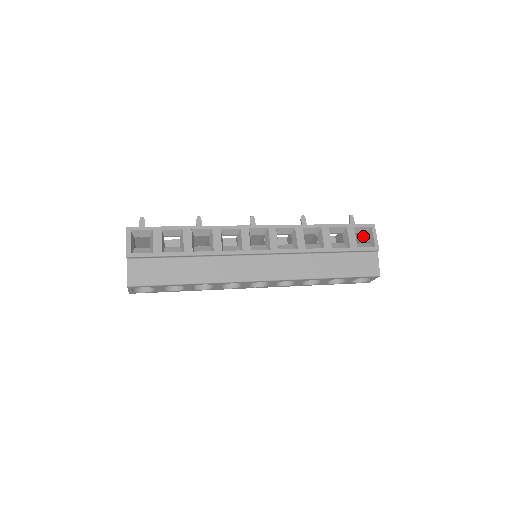
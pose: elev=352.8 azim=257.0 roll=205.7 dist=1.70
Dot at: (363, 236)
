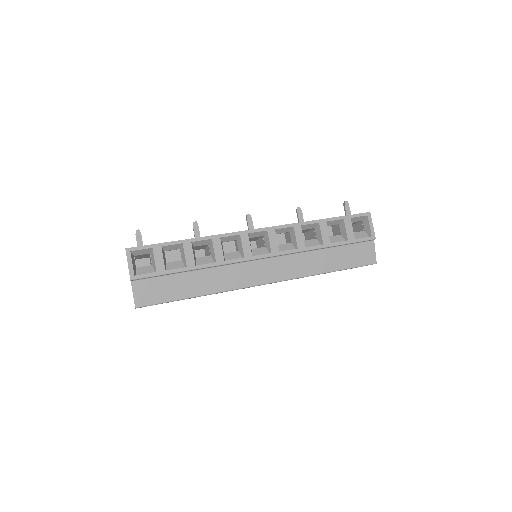
Dot at: (359, 223)
